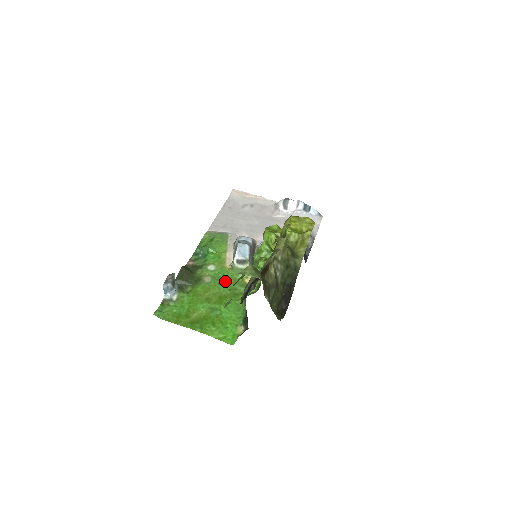
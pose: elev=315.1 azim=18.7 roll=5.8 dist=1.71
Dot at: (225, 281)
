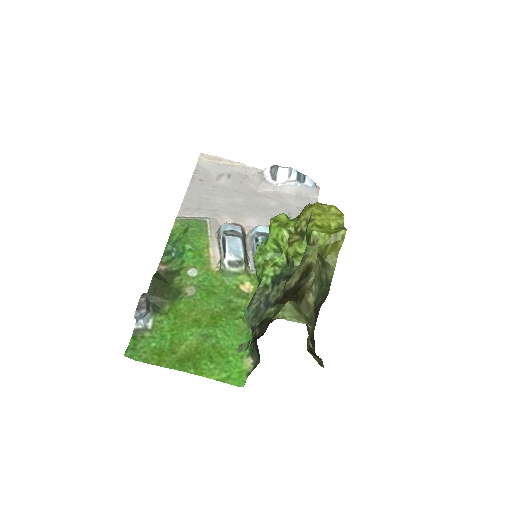
Dot at: (215, 291)
